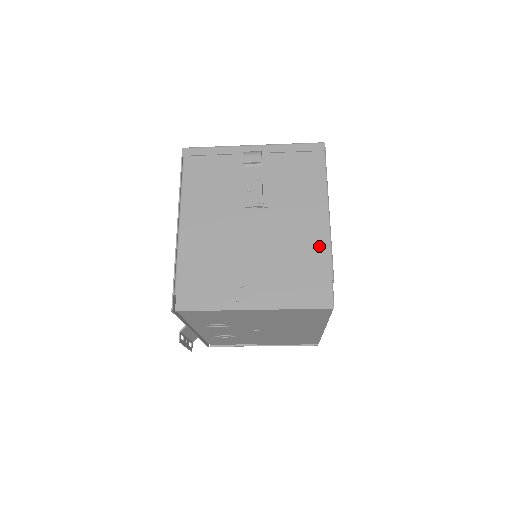
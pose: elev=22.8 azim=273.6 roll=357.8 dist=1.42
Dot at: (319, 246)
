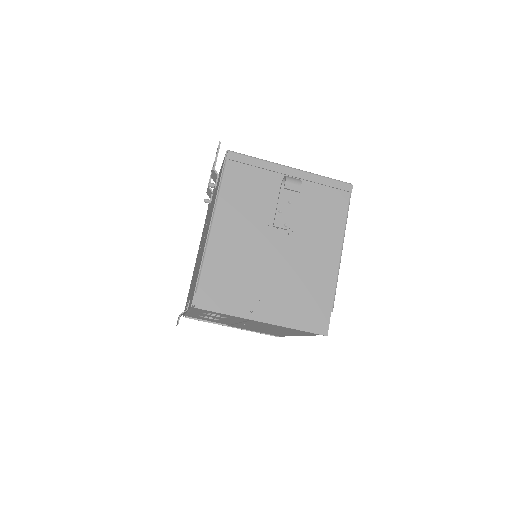
Dot at: (328, 279)
